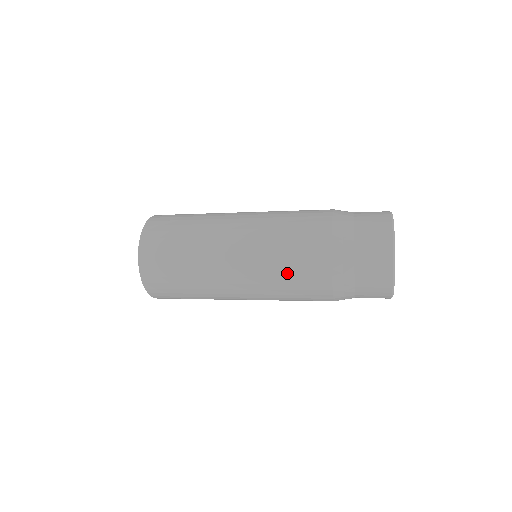
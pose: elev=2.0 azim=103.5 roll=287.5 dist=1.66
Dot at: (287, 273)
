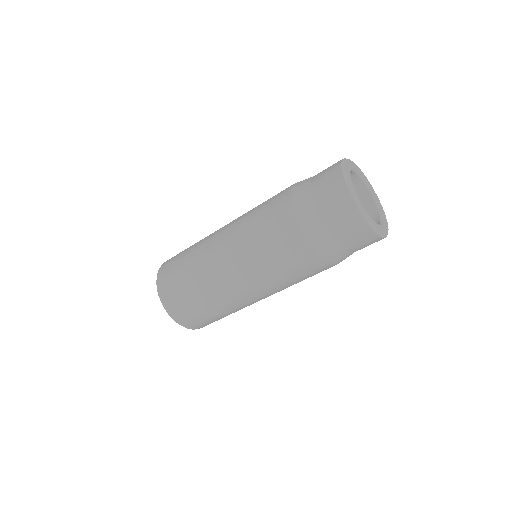
Dot at: occluded
